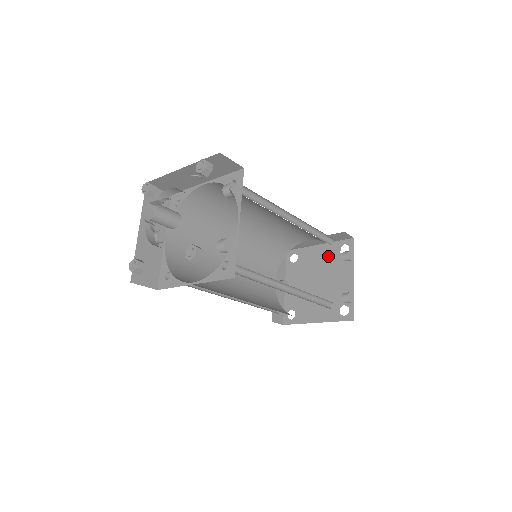
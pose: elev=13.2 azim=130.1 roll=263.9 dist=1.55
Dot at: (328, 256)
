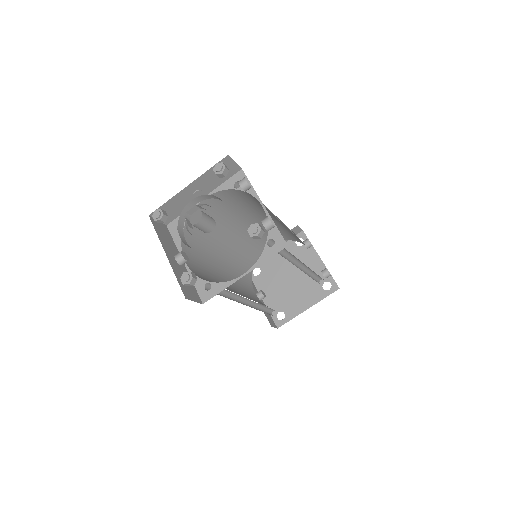
Dot at: occluded
